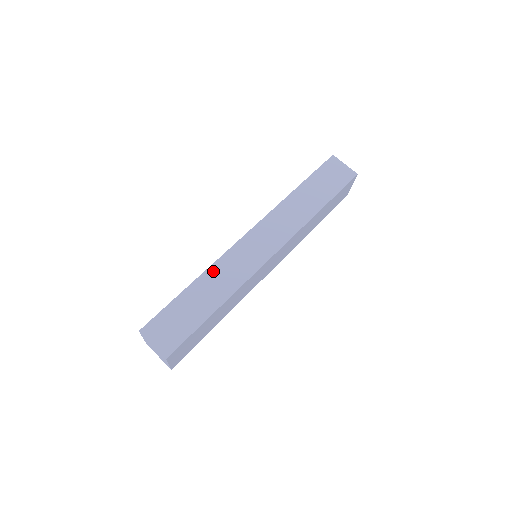
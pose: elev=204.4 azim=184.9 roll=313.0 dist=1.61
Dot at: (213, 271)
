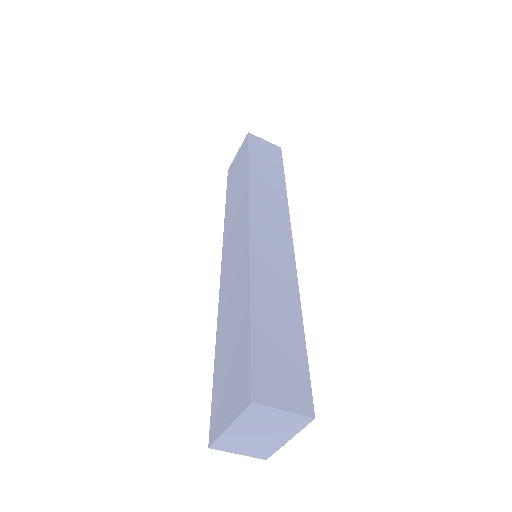
Dot at: (258, 277)
